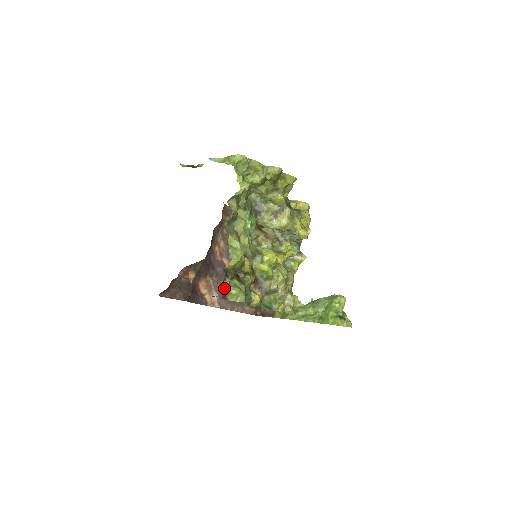
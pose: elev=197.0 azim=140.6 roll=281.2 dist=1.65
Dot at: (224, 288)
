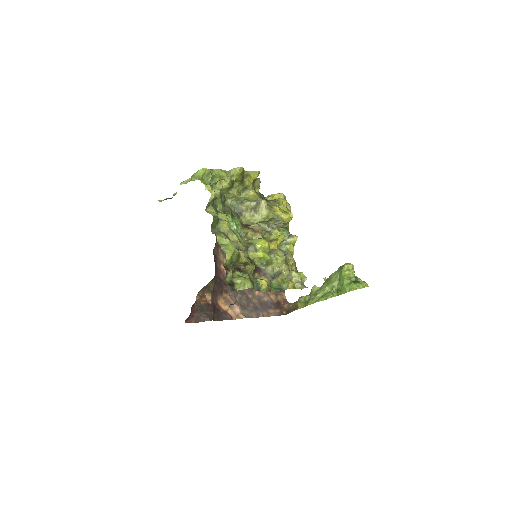
Dot at: (229, 281)
